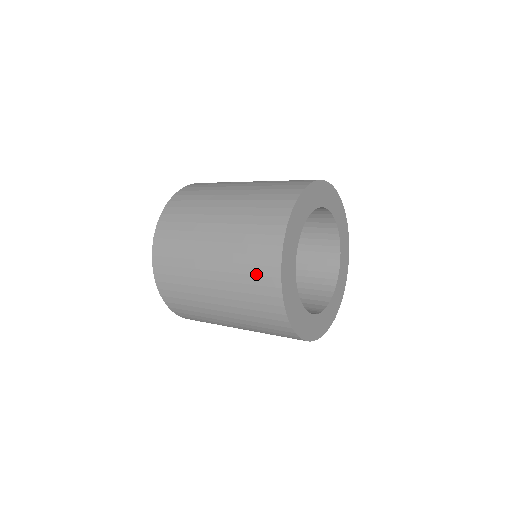
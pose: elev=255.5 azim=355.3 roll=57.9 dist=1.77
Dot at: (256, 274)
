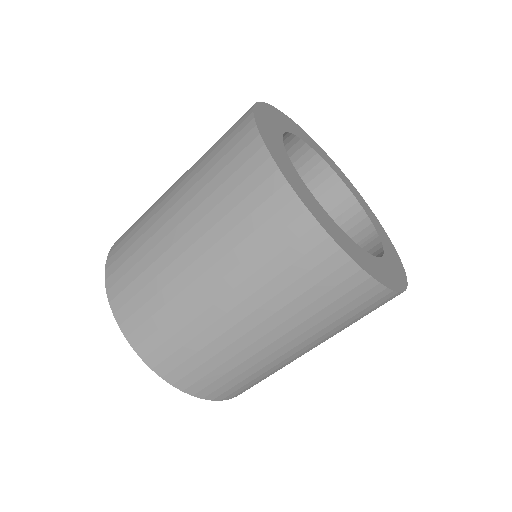
Dot at: (325, 292)
